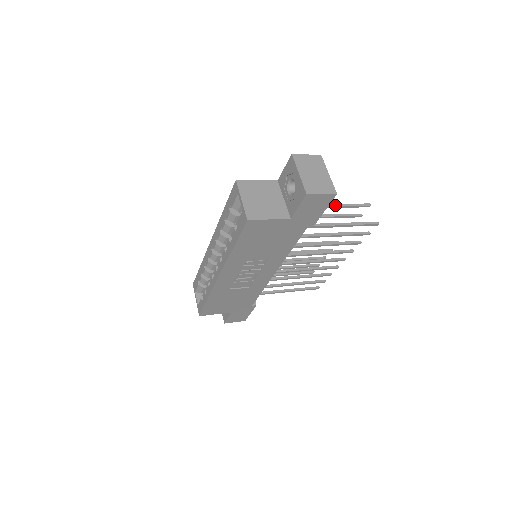
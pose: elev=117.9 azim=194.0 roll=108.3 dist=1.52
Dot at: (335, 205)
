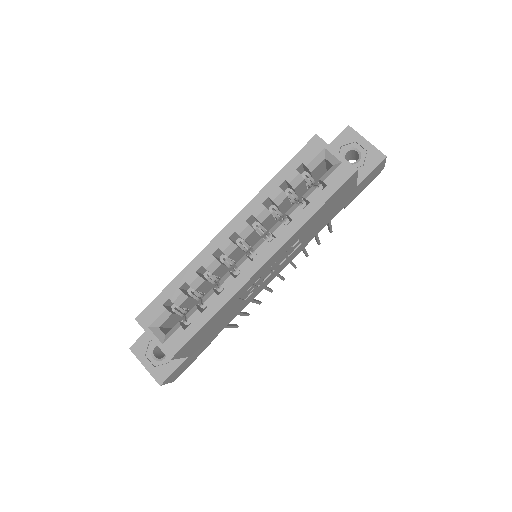
Dot at: occluded
